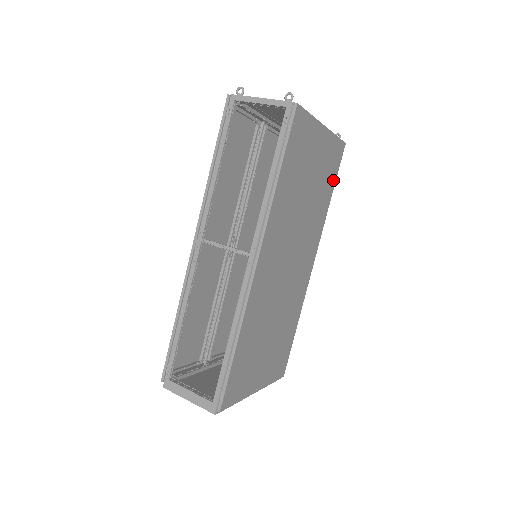
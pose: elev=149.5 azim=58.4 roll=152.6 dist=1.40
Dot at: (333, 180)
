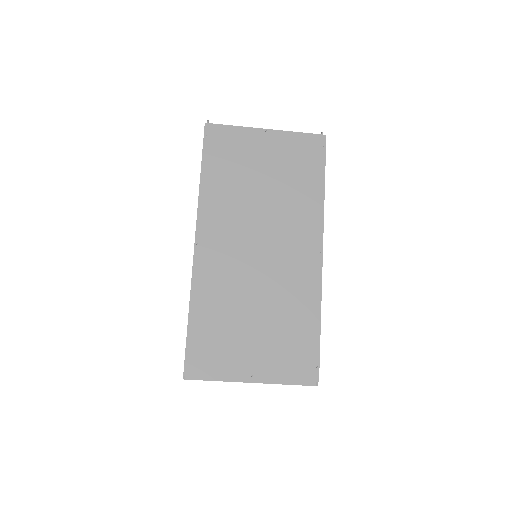
Dot at: (318, 169)
